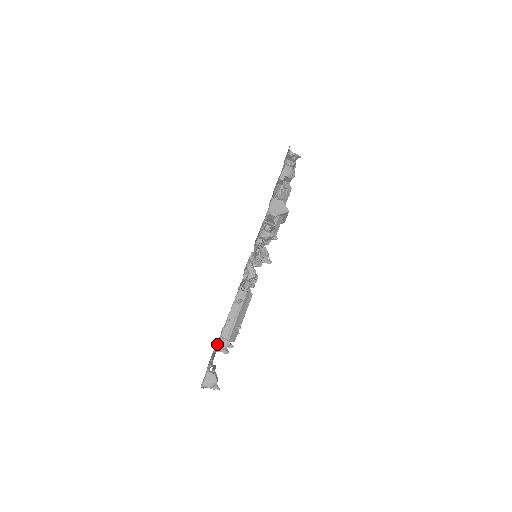
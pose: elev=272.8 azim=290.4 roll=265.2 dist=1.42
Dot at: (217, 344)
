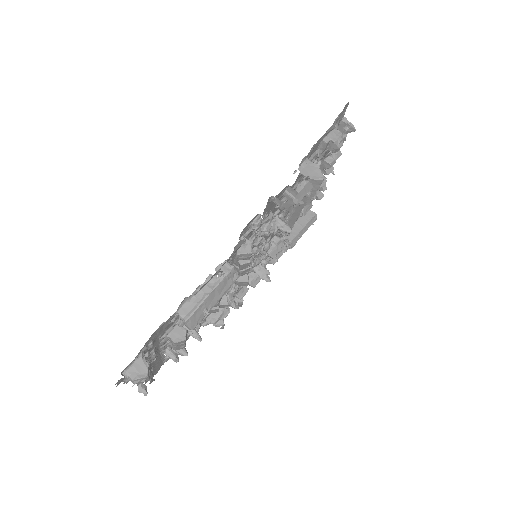
Dot at: (168, 329)
